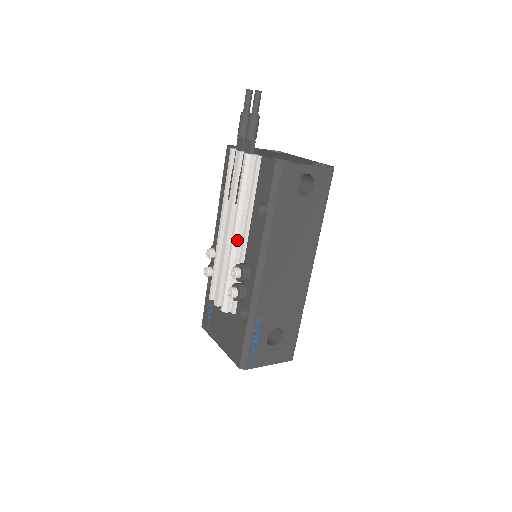
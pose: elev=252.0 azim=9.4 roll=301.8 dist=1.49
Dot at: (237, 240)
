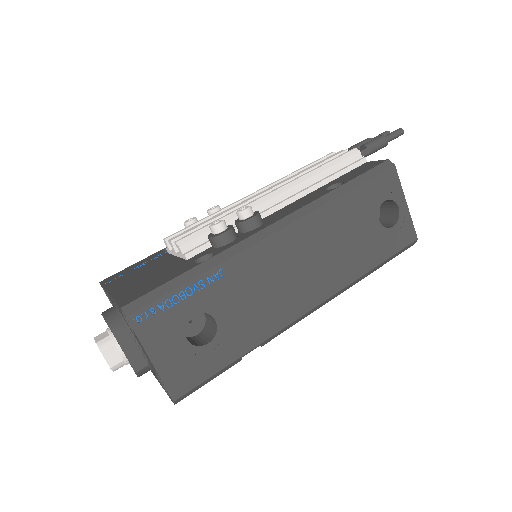
Dot at: (275, 195)
